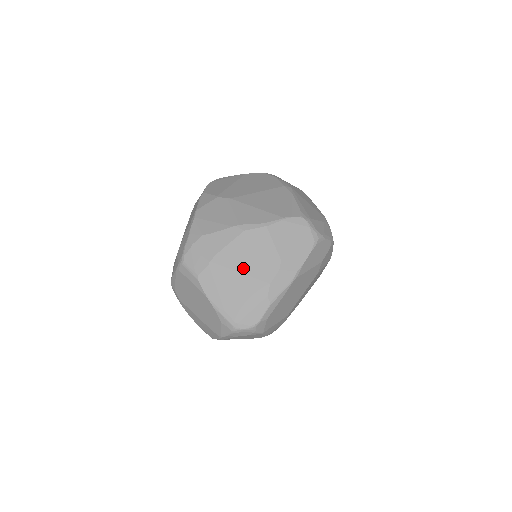
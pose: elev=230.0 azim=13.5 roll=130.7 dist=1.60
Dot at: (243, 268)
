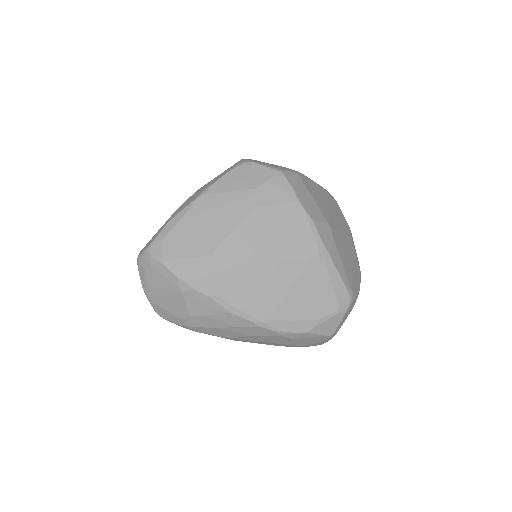
Dot at: occluded
